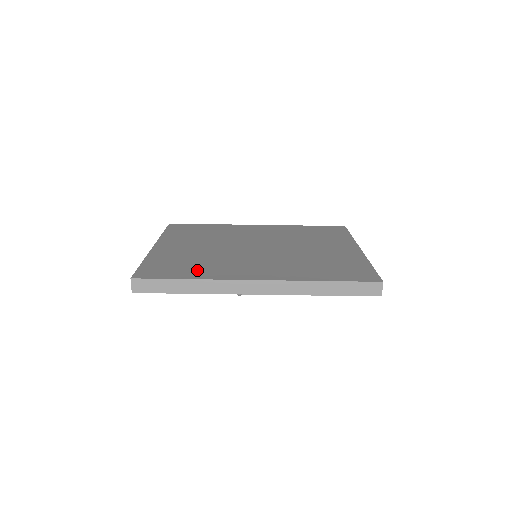
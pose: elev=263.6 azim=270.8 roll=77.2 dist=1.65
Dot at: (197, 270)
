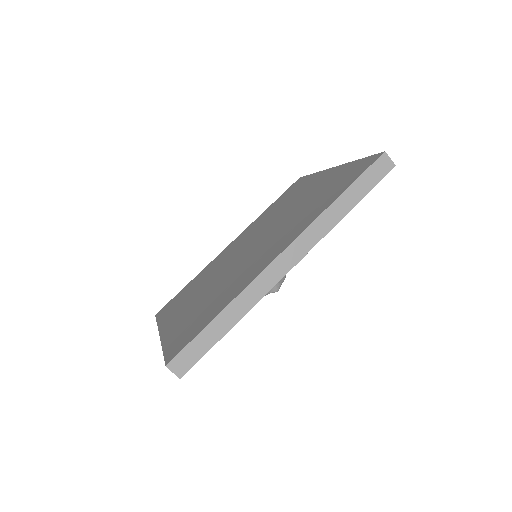
Dot at: (219, 302)
